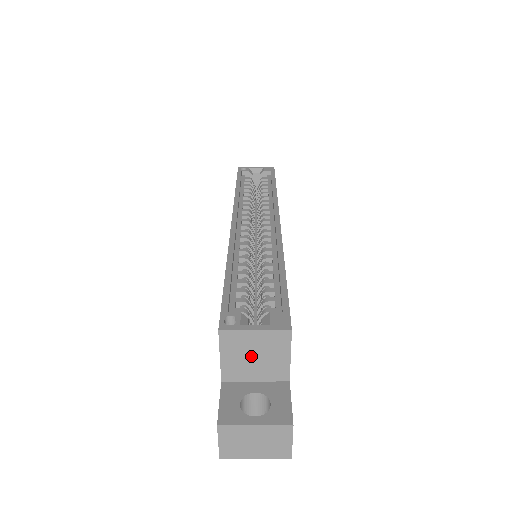
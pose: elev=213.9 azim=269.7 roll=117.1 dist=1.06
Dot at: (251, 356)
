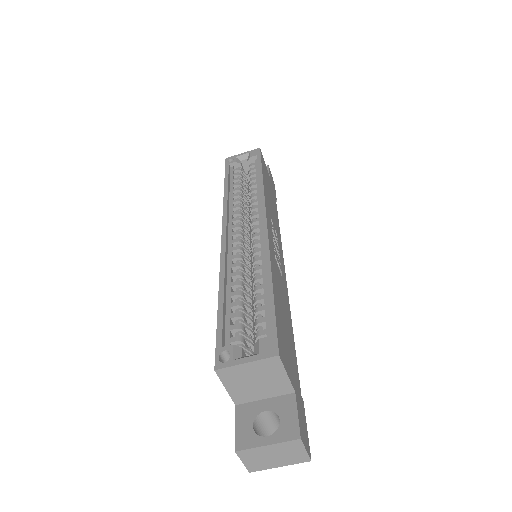
Dot at: (252, 382)
